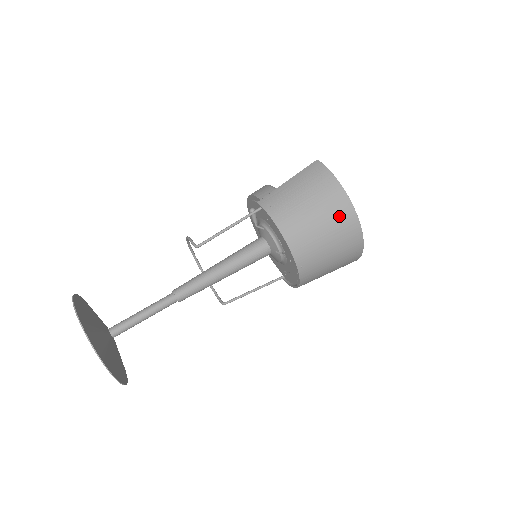
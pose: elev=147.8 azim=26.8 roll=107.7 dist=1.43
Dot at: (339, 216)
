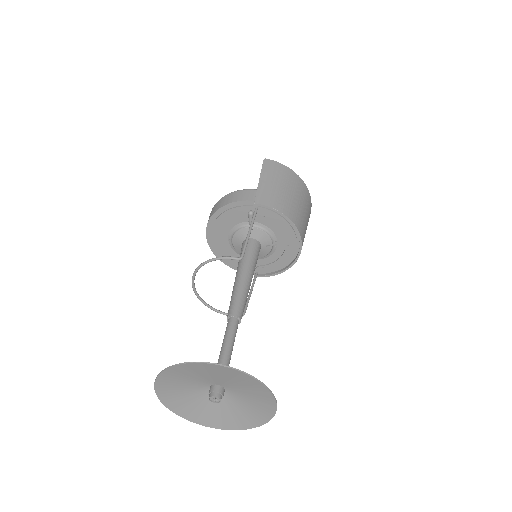
Dot at: (305, 196)
